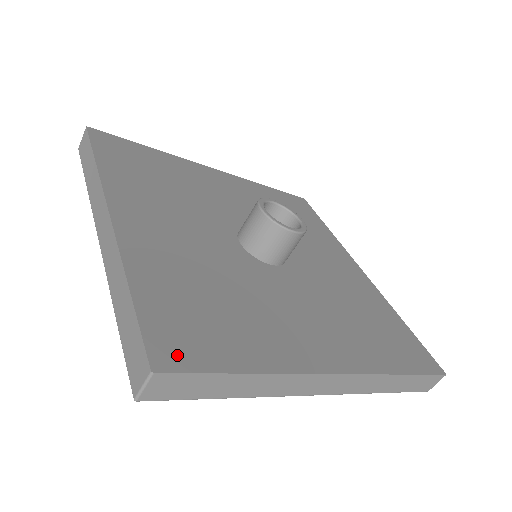
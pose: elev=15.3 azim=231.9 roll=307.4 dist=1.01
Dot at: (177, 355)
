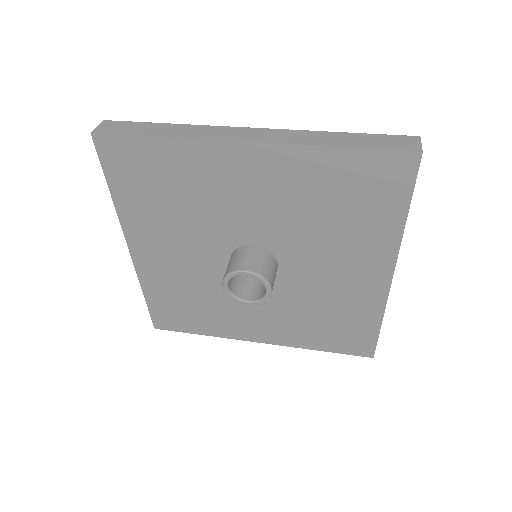
Dot at: (166, 325)
